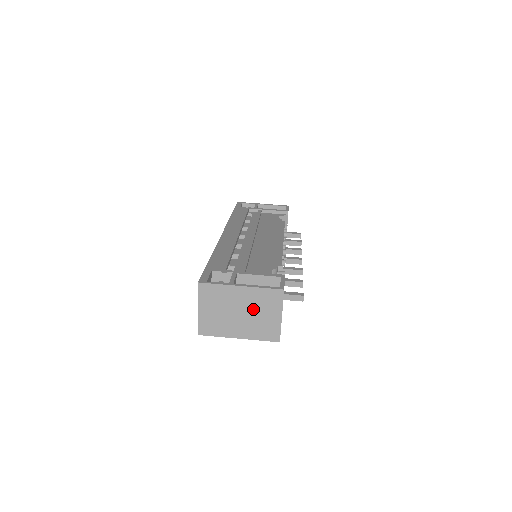
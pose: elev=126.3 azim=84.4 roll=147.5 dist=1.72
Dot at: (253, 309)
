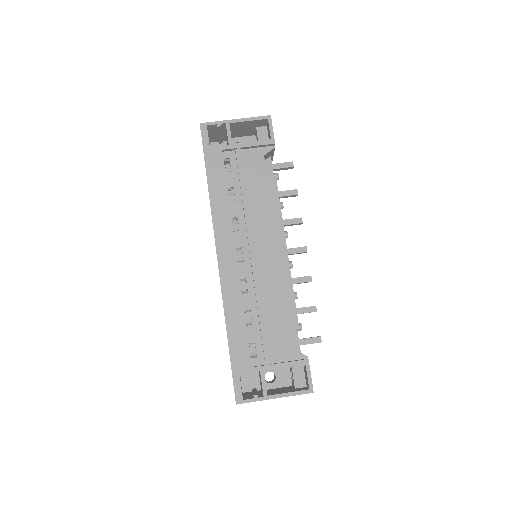
Dot at: occluded
